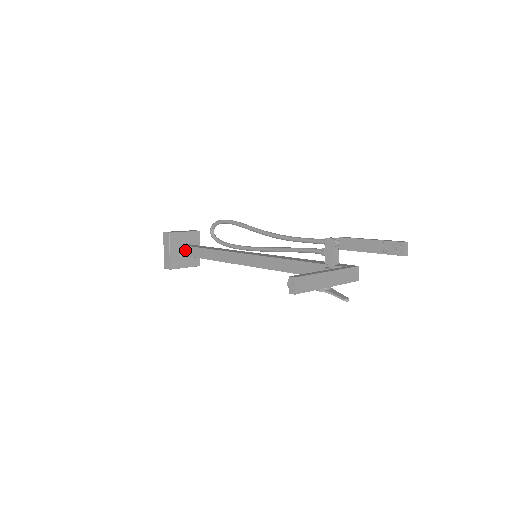
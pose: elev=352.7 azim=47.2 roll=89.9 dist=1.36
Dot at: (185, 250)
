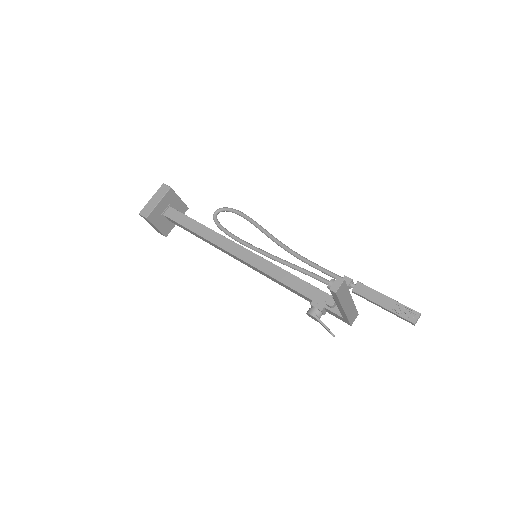
Dot at: (172, 212)
